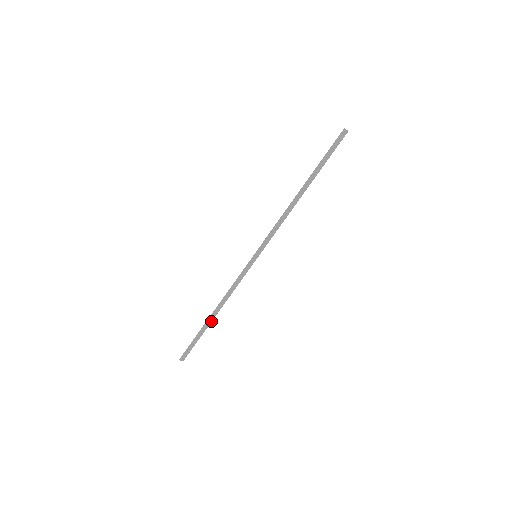
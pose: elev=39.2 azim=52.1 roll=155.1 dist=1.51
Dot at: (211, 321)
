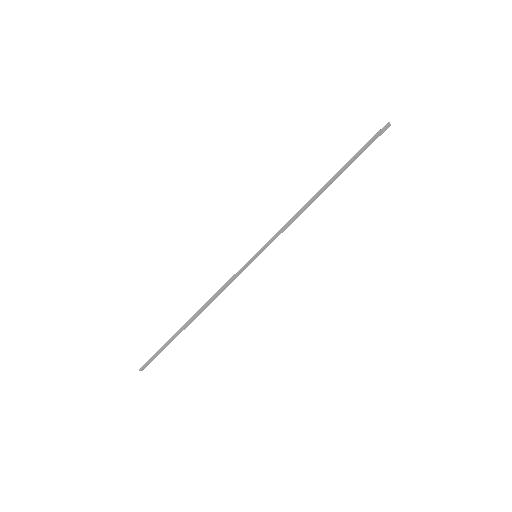
Dot at: (187, 326)
